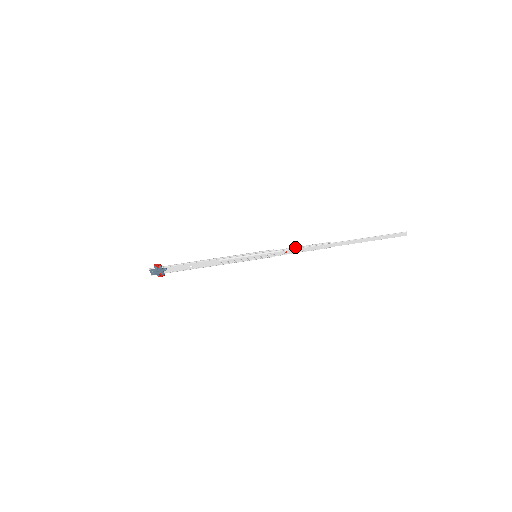
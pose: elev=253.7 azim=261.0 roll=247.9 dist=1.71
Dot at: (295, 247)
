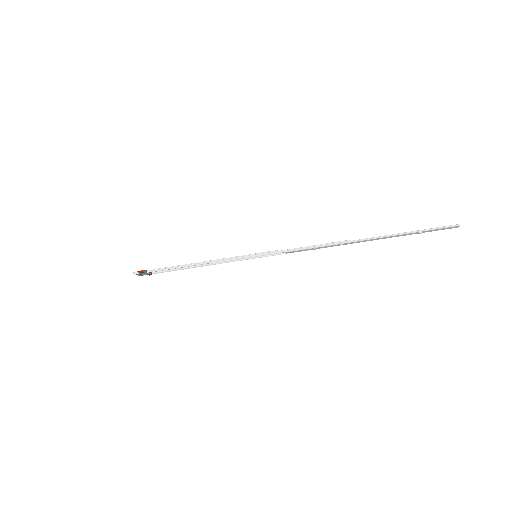
Dot at: (304, 247)
